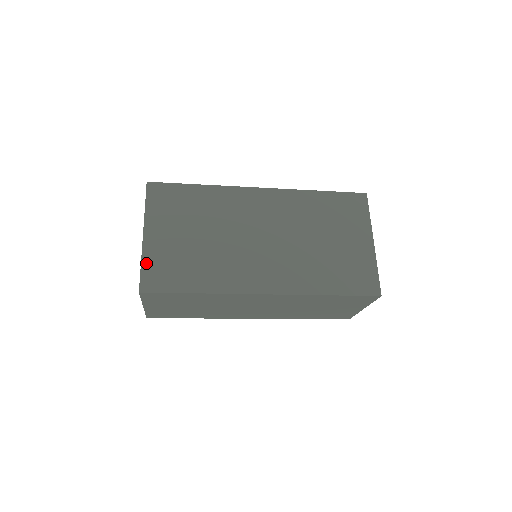
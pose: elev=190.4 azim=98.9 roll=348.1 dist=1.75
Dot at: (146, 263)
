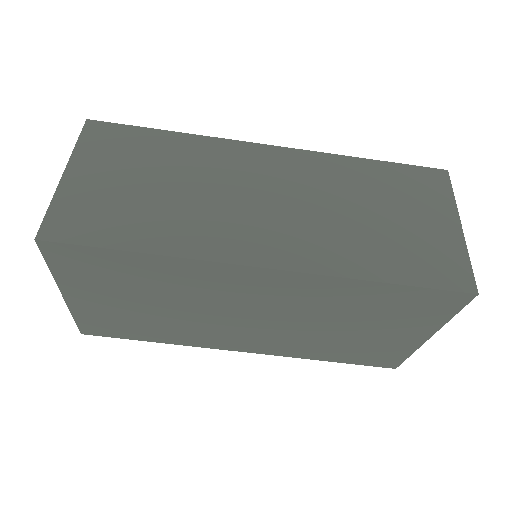
Dot at: occluded
